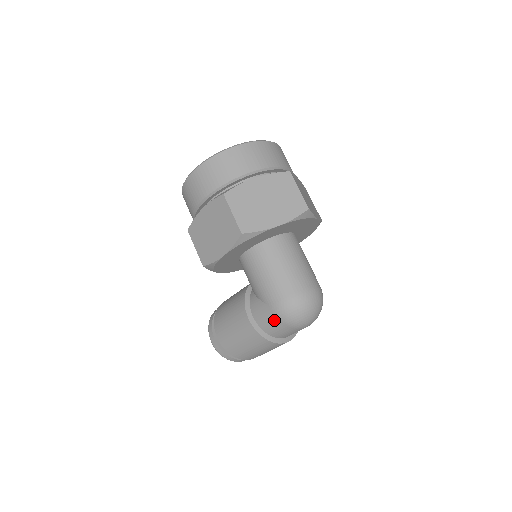
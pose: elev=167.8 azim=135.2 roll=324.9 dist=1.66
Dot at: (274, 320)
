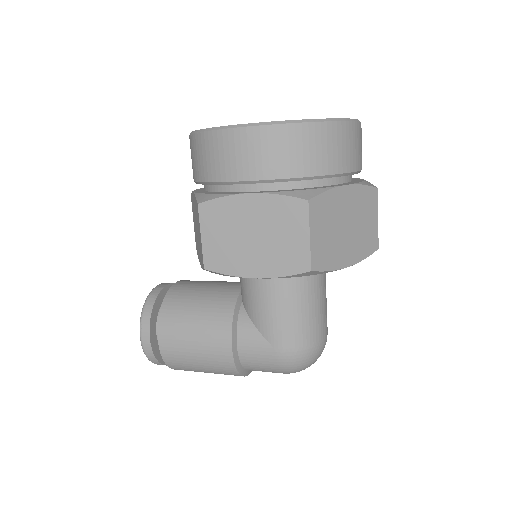
Dot at: (269, 363)
